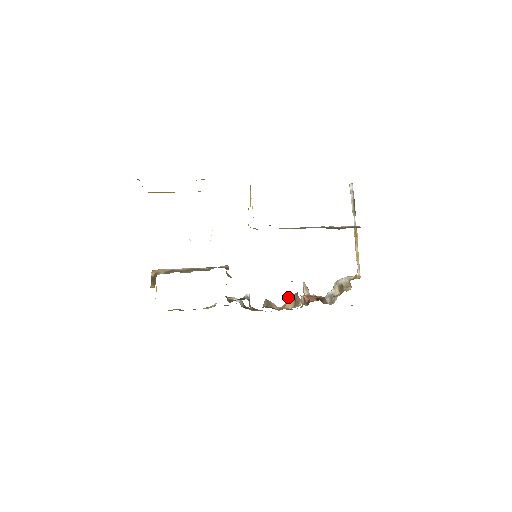
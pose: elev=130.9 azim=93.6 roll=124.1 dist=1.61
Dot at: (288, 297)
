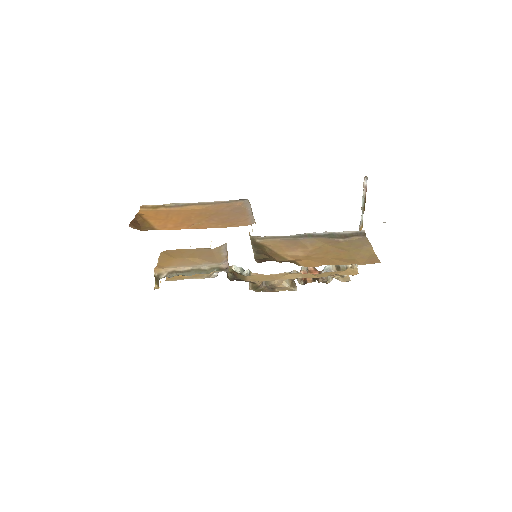
Dot at: occluded
